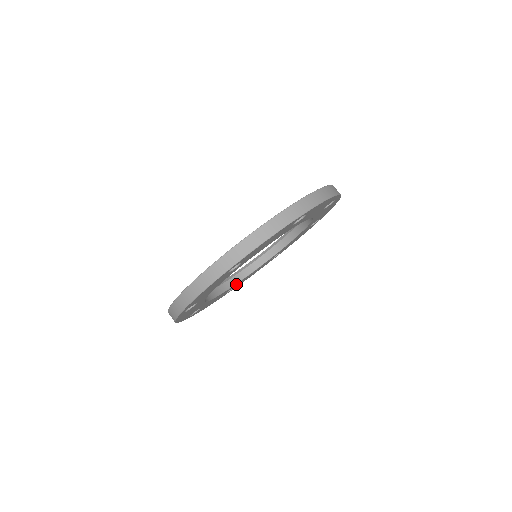
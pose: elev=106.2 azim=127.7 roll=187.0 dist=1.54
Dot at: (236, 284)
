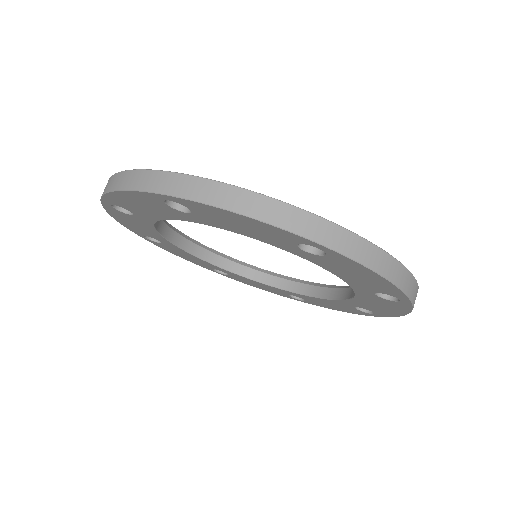
Dot at: (227, 271)
